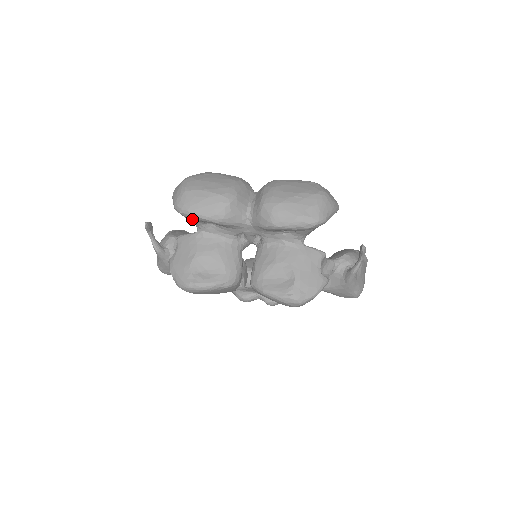
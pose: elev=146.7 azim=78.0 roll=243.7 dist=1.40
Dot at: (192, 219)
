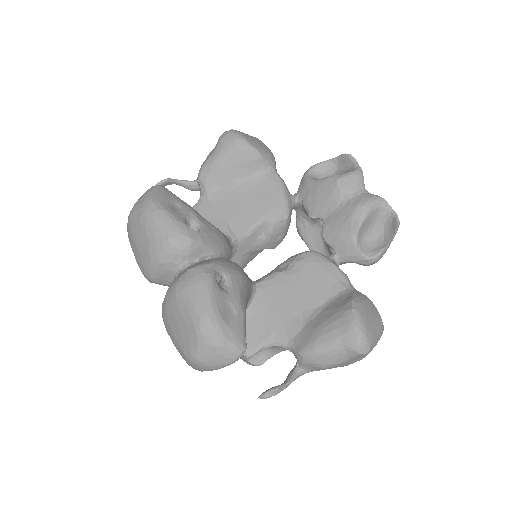
Dot at: occluded
